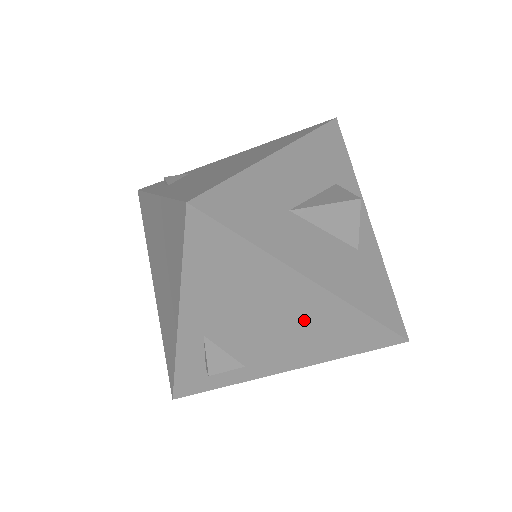
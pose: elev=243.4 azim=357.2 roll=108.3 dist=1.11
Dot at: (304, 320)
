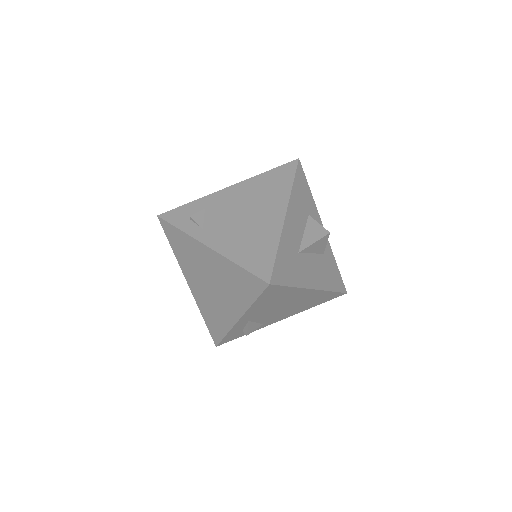
Dot at: (302, 301)
